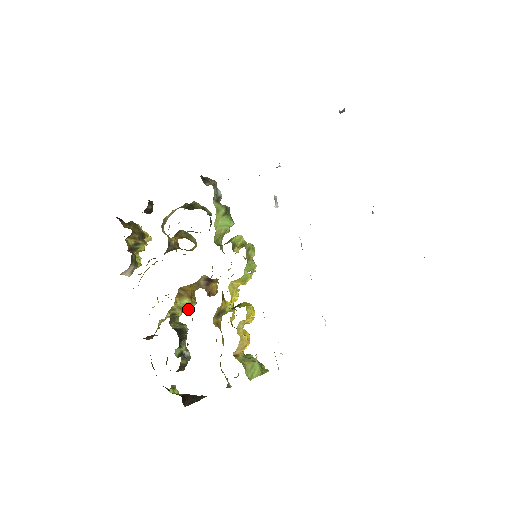
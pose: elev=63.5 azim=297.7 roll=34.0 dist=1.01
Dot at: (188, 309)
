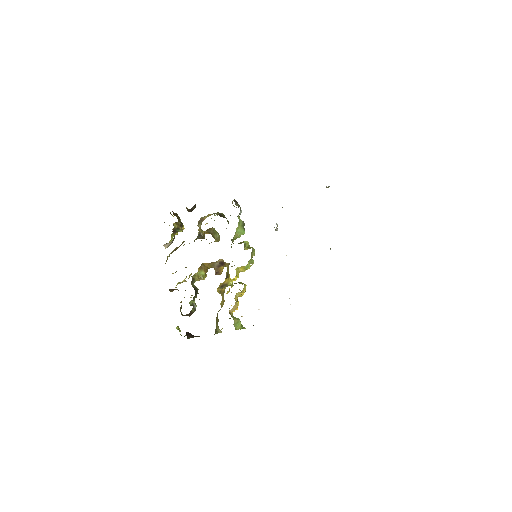
Dot at: (203, 278)
